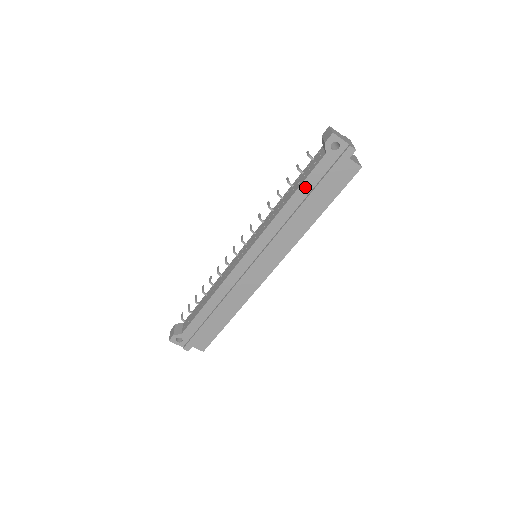
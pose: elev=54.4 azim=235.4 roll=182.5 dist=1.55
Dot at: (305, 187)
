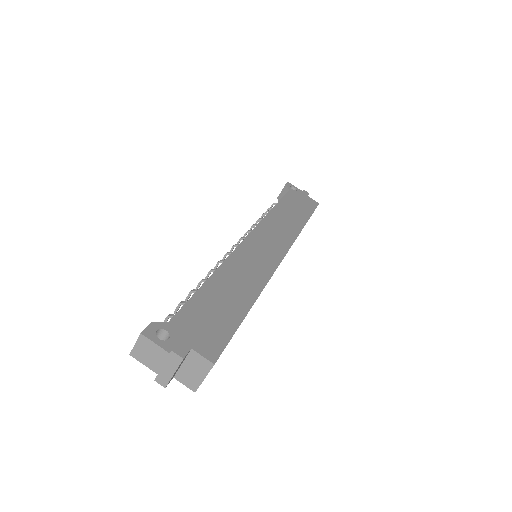
Dot at: (284, 203)
